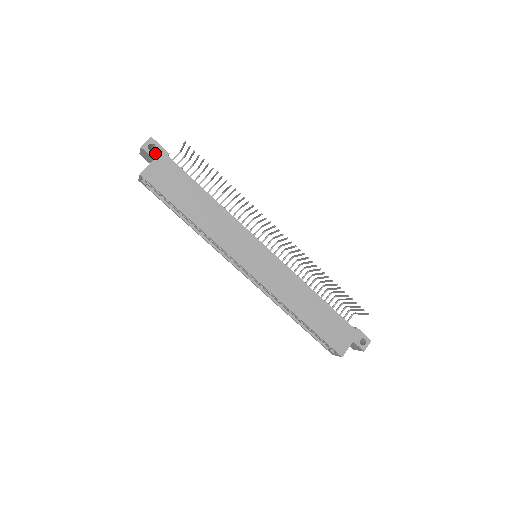
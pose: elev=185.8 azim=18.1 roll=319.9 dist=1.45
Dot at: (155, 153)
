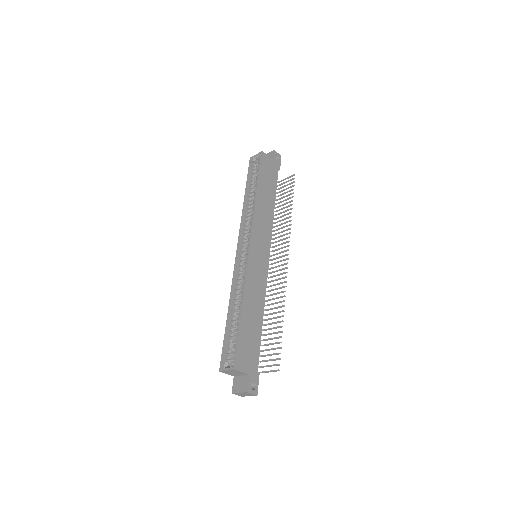
Dot at: (276, 160)
